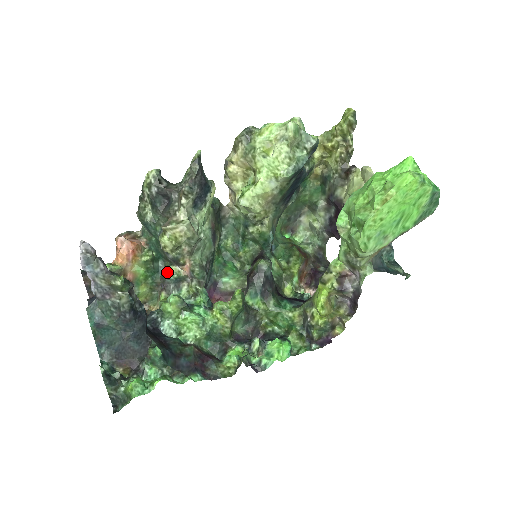
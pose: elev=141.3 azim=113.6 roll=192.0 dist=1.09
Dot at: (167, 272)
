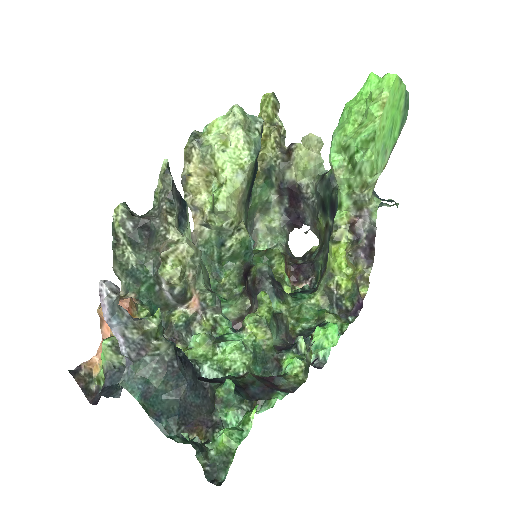
Dot at: (173, 319)
